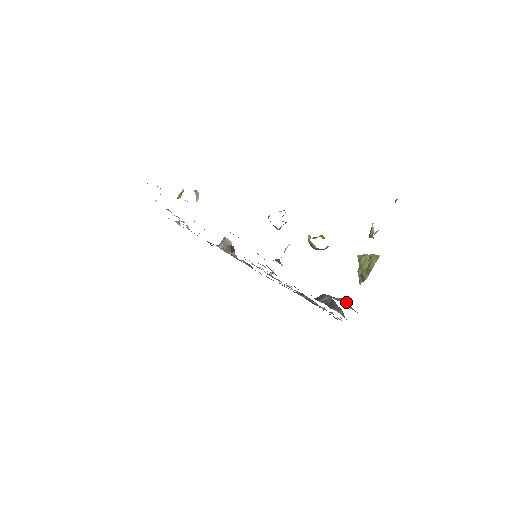
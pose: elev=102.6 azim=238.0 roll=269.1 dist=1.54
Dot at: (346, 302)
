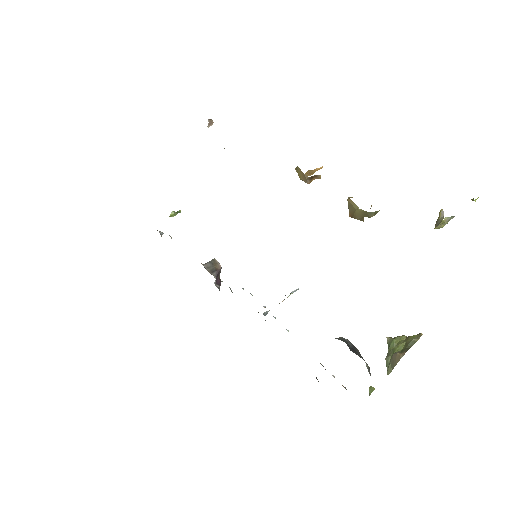
Dot at: occluded
